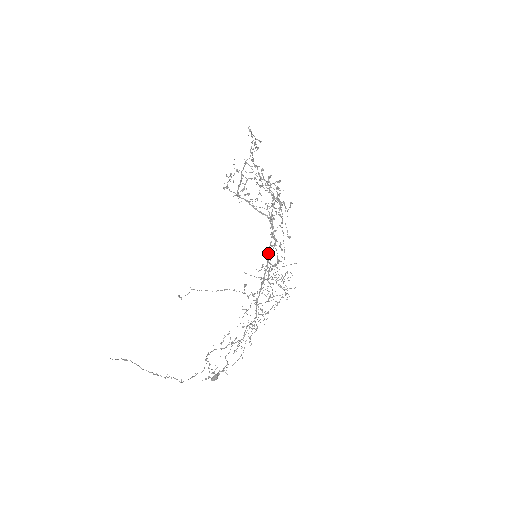
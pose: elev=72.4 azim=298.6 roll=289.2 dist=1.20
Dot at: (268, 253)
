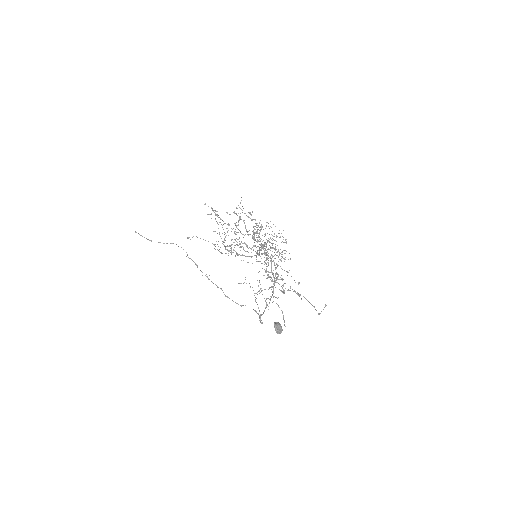
Dot at: occluded
